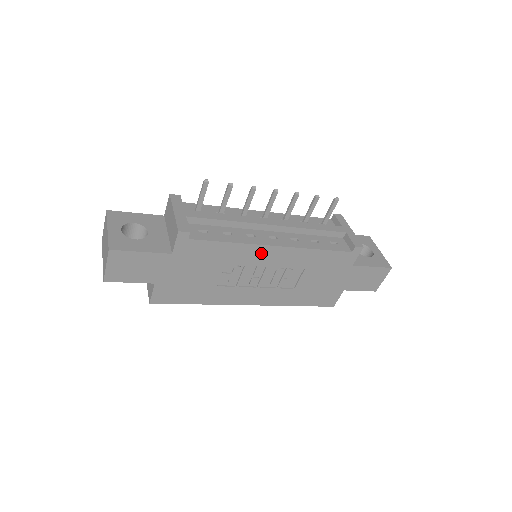
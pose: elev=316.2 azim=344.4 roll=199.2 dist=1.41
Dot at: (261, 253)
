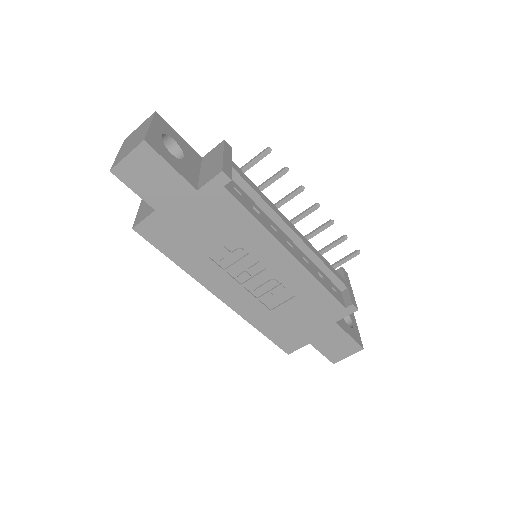
Dot at: (273, 251)
